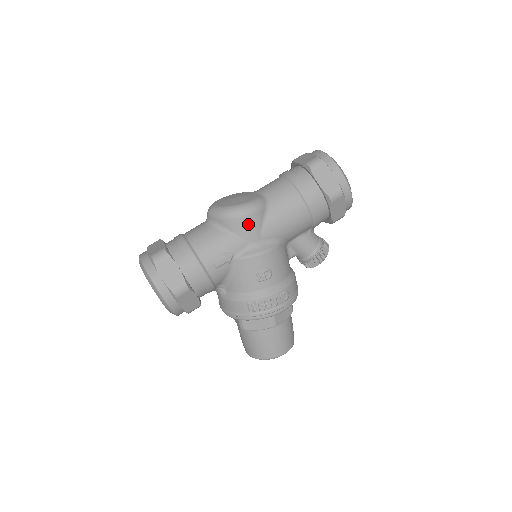
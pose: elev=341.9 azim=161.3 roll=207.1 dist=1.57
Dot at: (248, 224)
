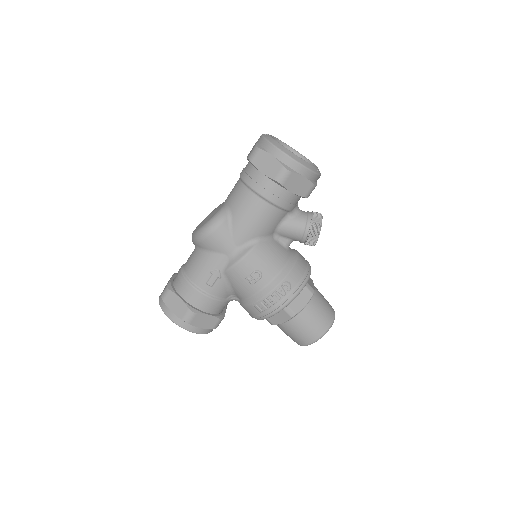
Dot at: (217, 239)
